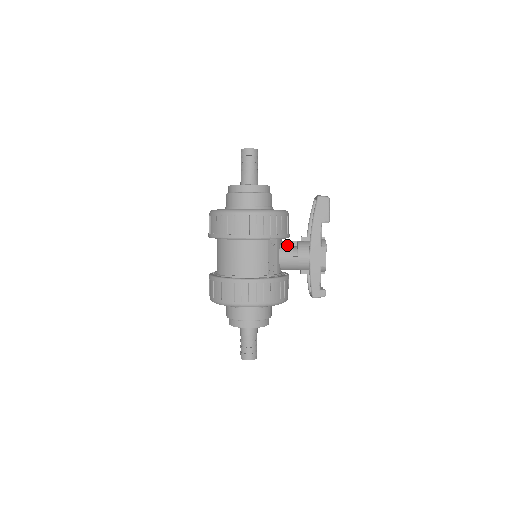
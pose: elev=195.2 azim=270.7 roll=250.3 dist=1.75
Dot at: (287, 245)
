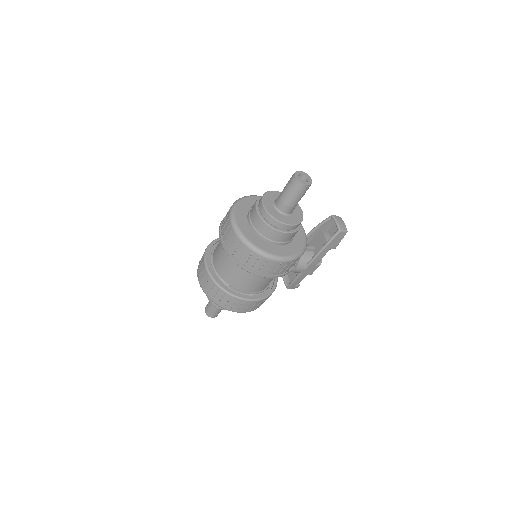
Dot at: occluded
